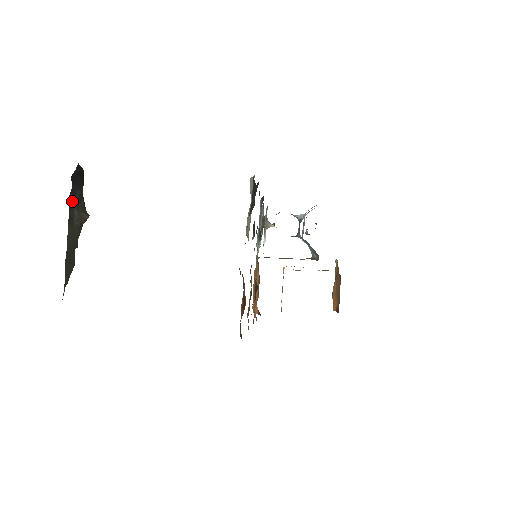
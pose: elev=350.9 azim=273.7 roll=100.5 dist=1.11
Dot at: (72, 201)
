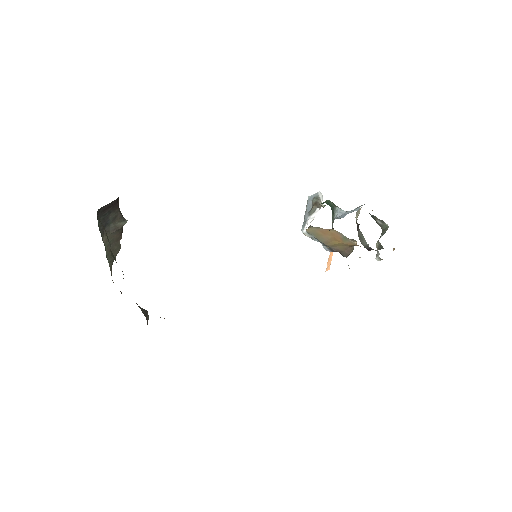
Dot at: (106, 223)
